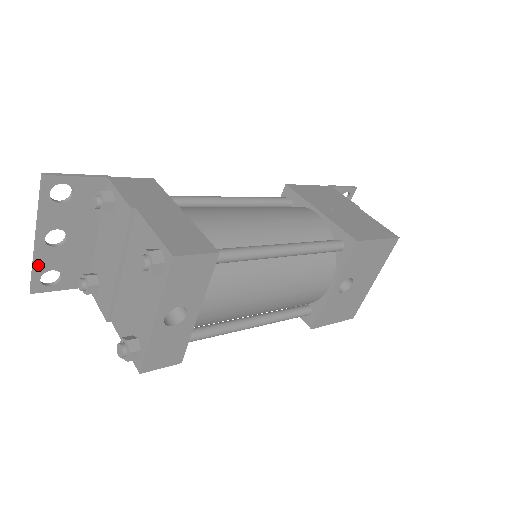
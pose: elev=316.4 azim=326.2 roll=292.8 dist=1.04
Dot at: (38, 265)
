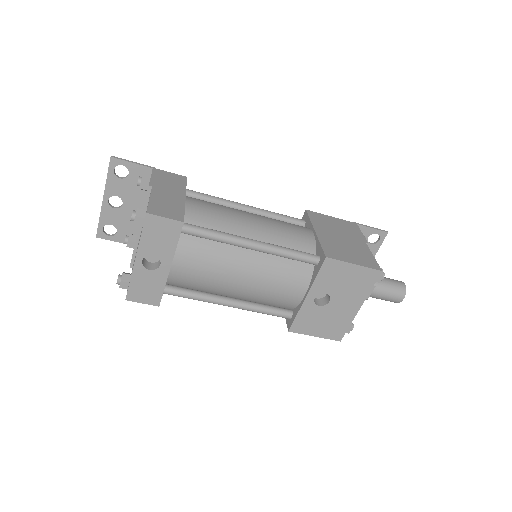
Dot at: (103, 218)
